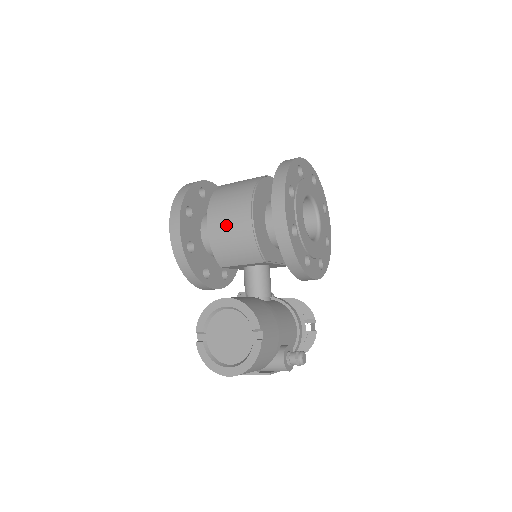
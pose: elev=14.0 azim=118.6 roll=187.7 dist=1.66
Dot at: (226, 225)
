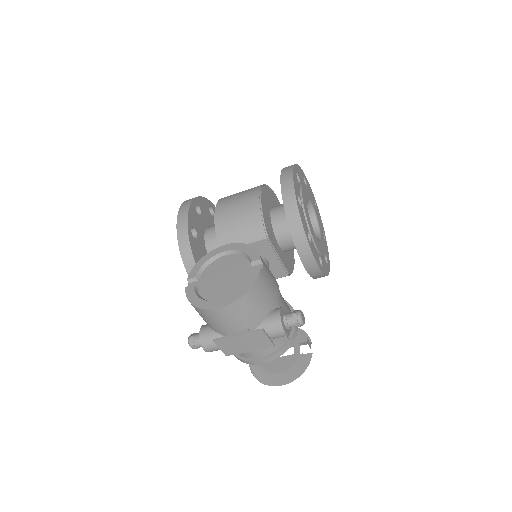
Dot at: (234, 206)
